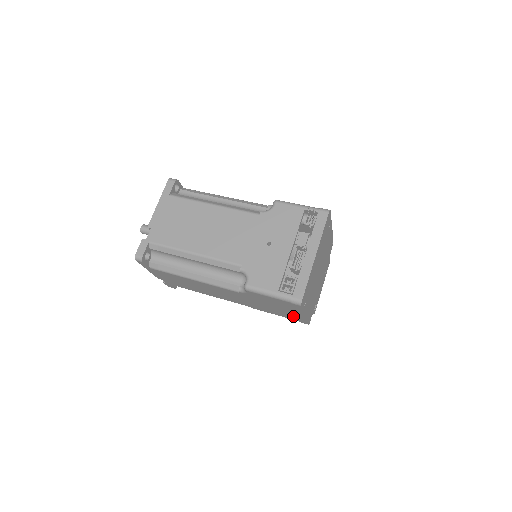
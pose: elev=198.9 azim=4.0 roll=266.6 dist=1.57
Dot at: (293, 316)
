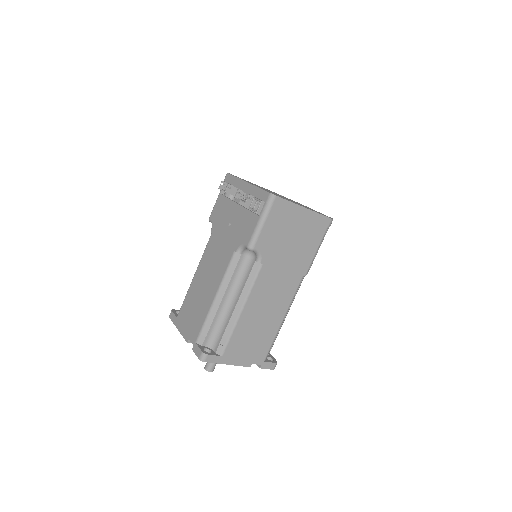
Dot at: (313, 227)
